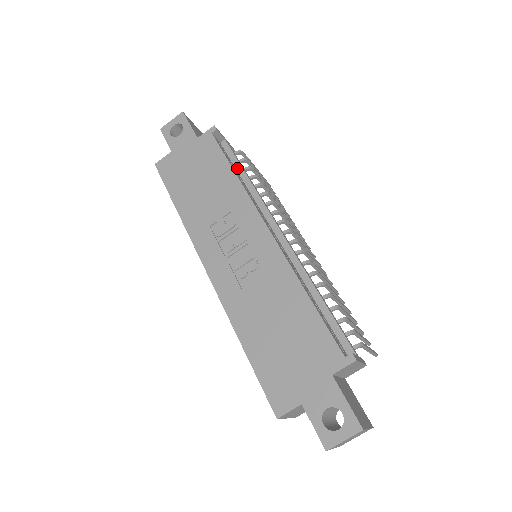
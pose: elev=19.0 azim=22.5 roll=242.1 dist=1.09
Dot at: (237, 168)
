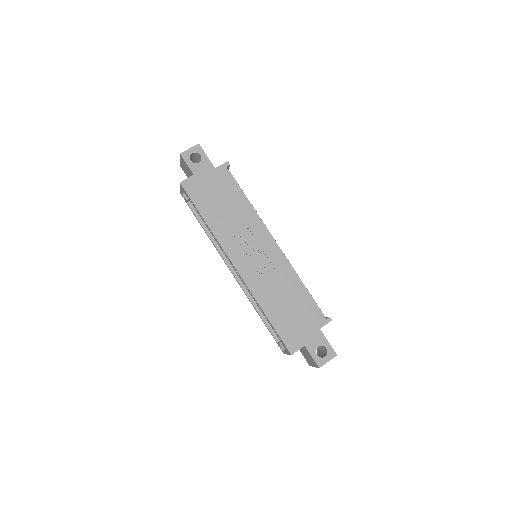
Dot at: occluded
